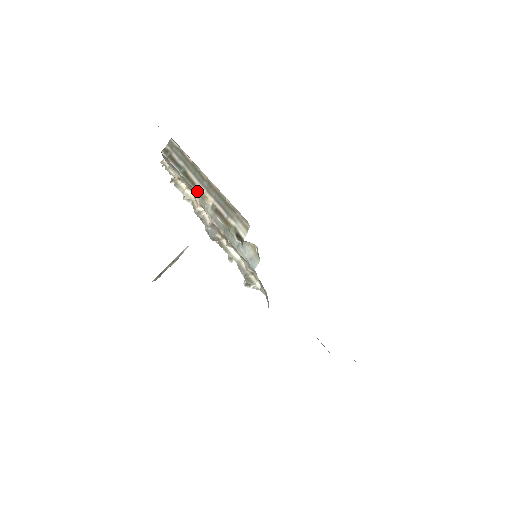
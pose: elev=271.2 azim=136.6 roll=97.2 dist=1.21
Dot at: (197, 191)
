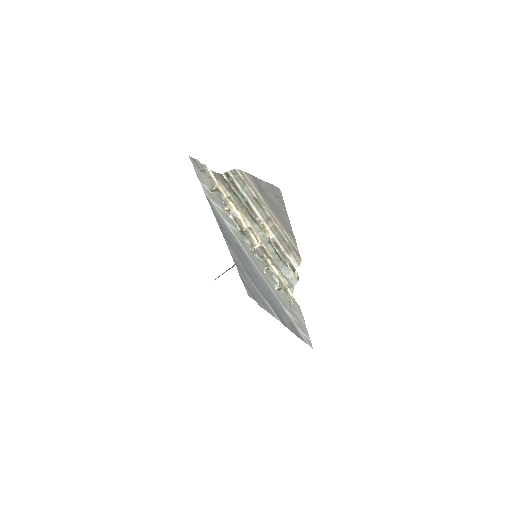
Dot at: (260, 223)
